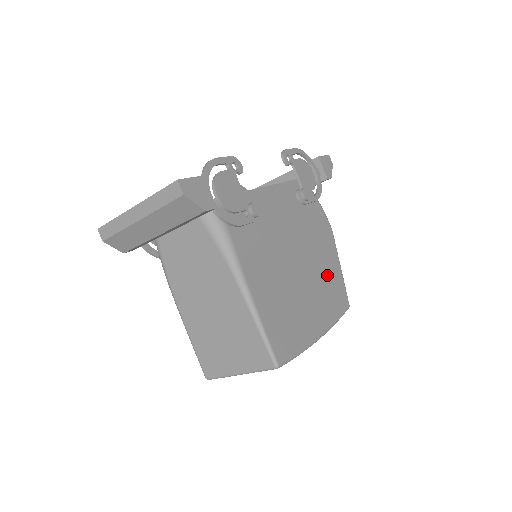
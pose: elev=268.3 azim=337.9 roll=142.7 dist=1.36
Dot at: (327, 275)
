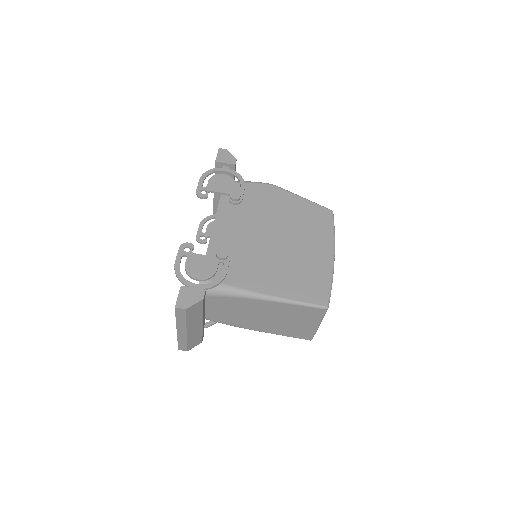
Dot at: (299, 216)
